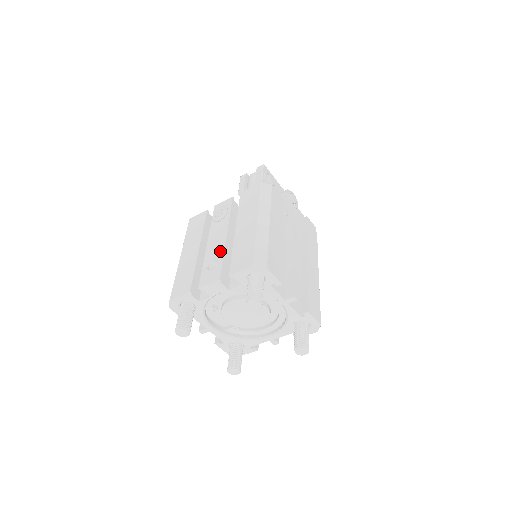
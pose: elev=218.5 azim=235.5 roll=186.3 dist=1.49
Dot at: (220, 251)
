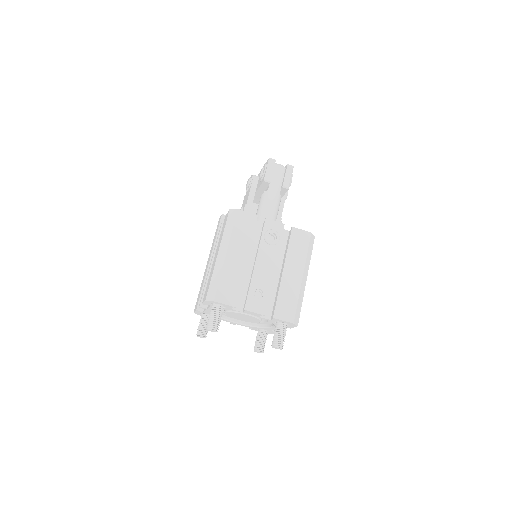
Dot at: (268, 284)
